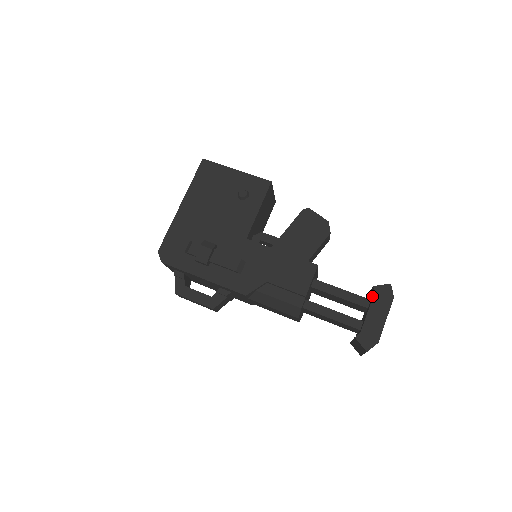
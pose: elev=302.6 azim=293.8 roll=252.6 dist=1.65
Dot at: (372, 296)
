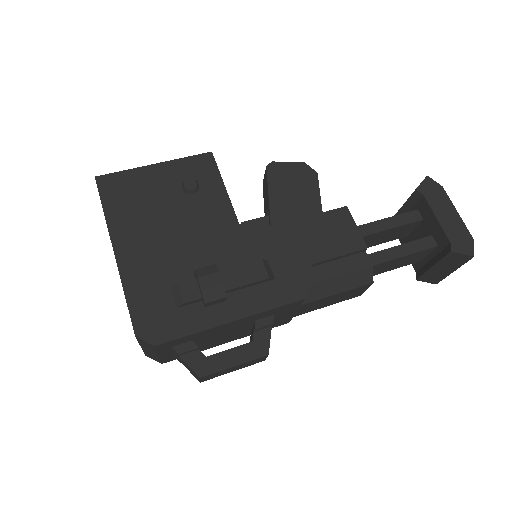
Dot at: (417, 204)
